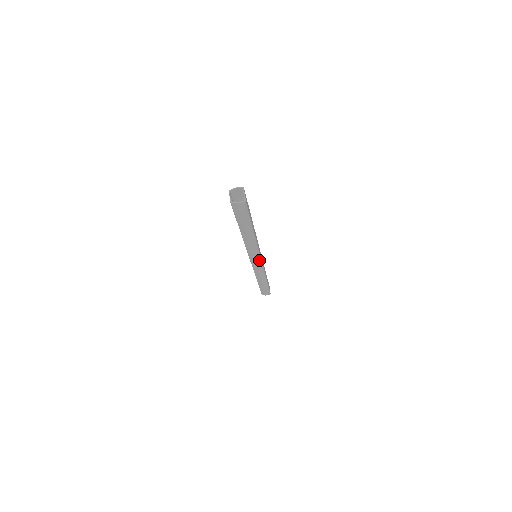
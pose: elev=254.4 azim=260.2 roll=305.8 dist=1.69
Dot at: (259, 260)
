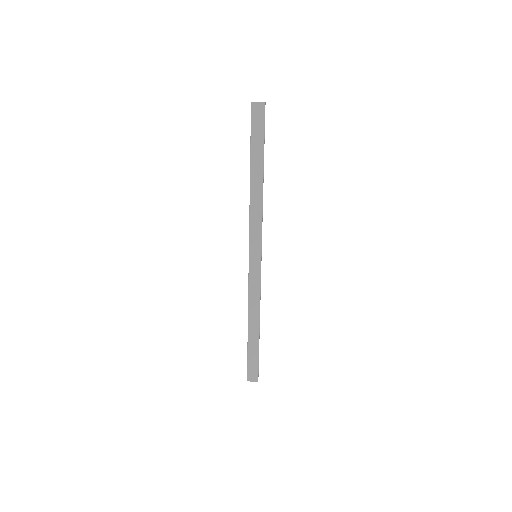
Dot at: (259, 255)
